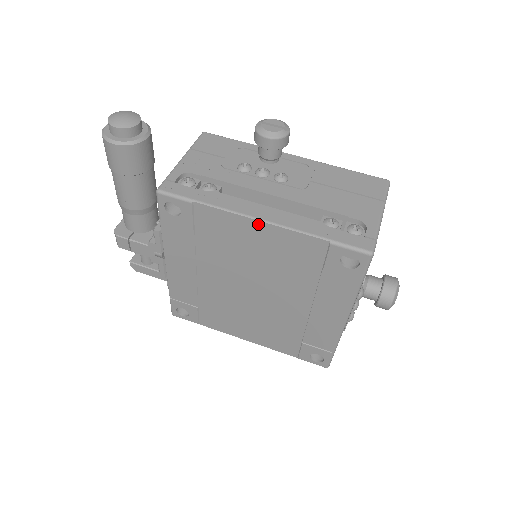
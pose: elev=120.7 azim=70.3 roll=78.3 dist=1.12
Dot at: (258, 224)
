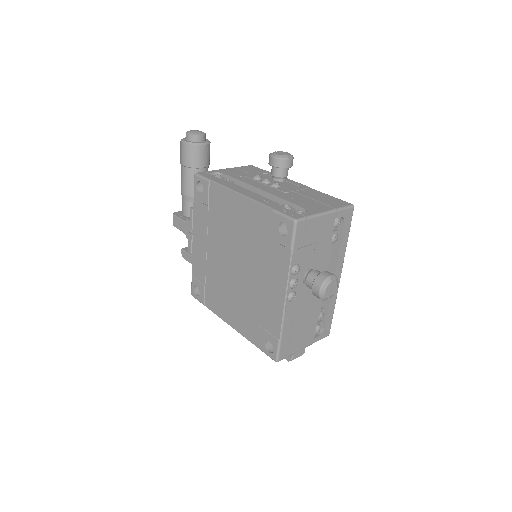
Dot at: (238, 197)
